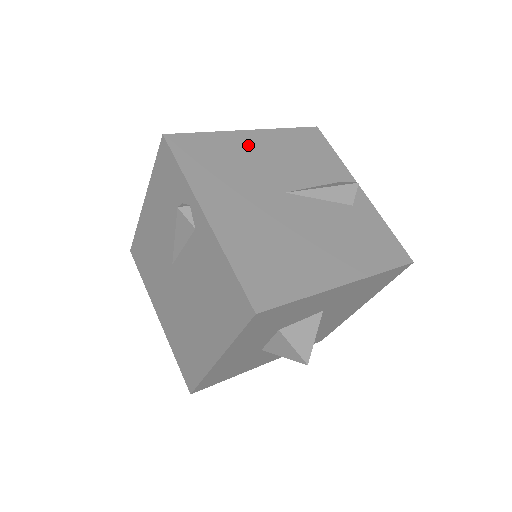
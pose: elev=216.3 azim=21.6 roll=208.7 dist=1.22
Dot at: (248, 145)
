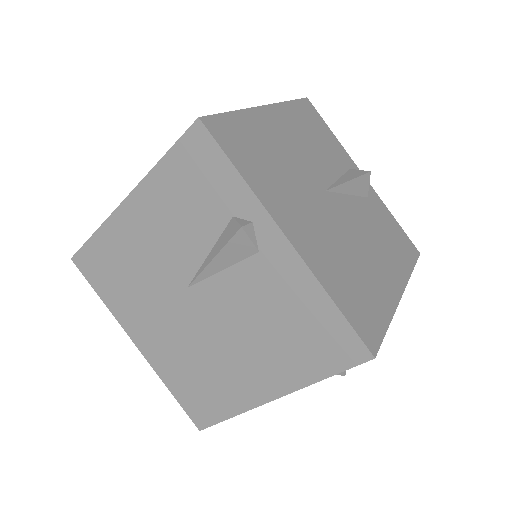
Dot at: (274, 128)
